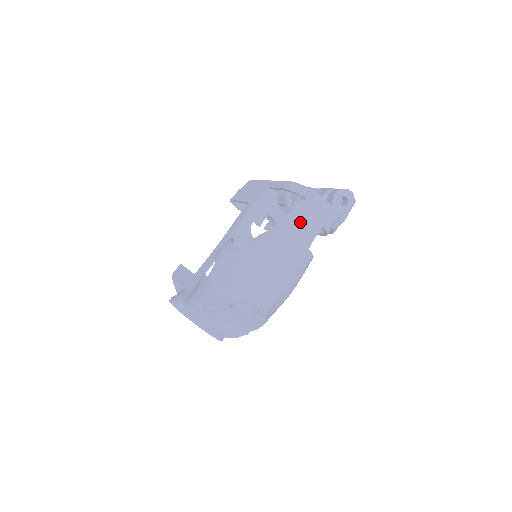
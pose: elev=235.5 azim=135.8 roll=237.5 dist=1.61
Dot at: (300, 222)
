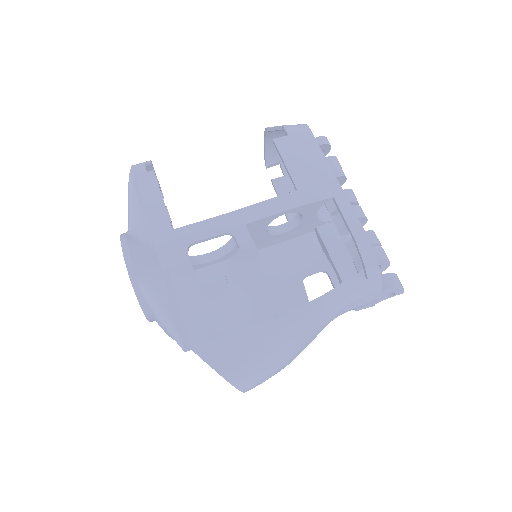
Dot at: (343, 305)
